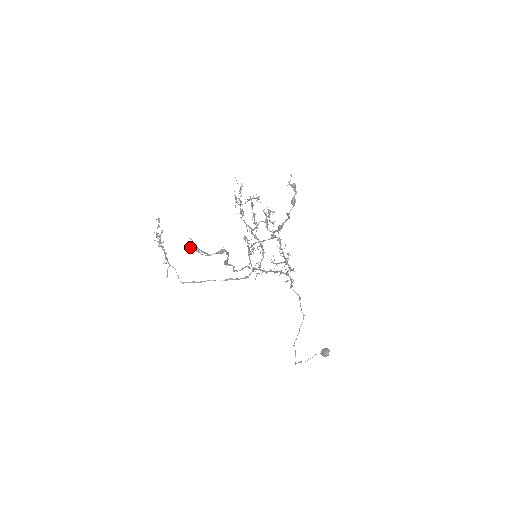
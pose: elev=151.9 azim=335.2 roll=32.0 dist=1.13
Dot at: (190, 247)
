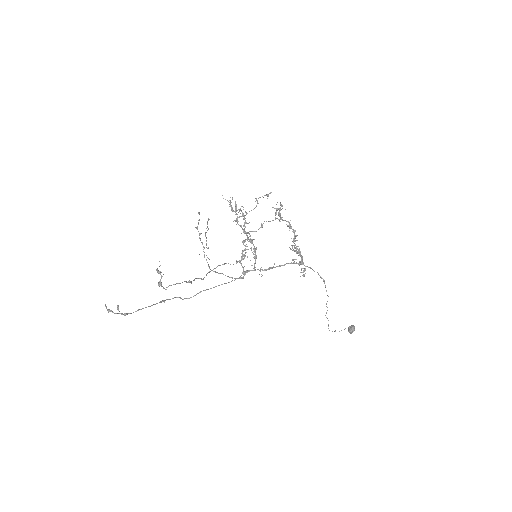
Dot at: (108, 309)
